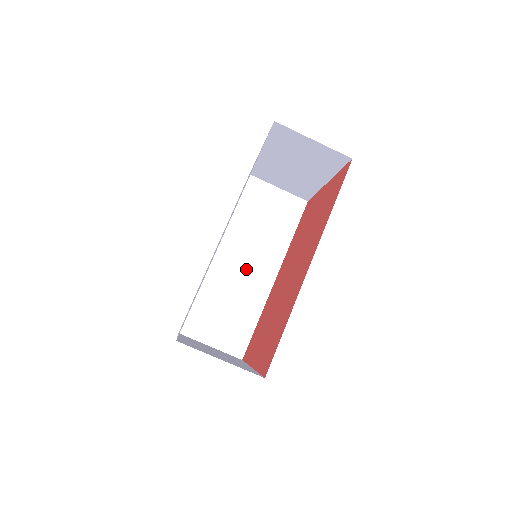
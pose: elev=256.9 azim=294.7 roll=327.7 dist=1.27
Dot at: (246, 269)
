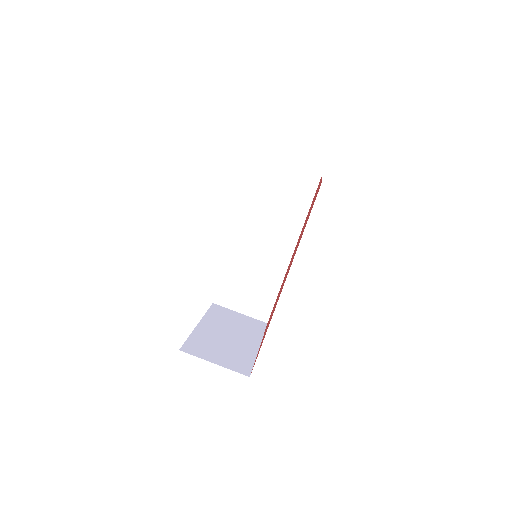
Dot at: (265, 247)
